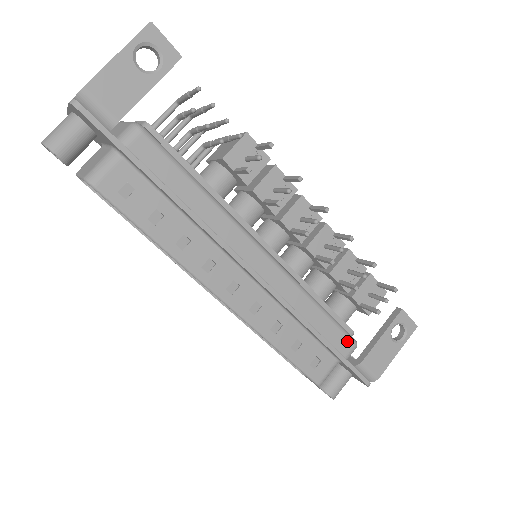
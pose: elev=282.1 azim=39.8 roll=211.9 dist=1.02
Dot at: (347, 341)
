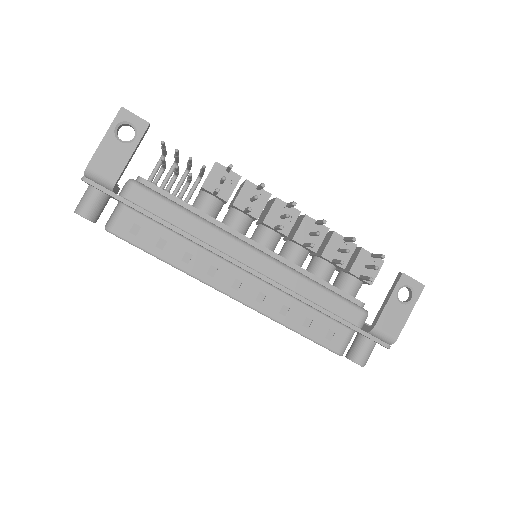
Dot at: (355, 311)
